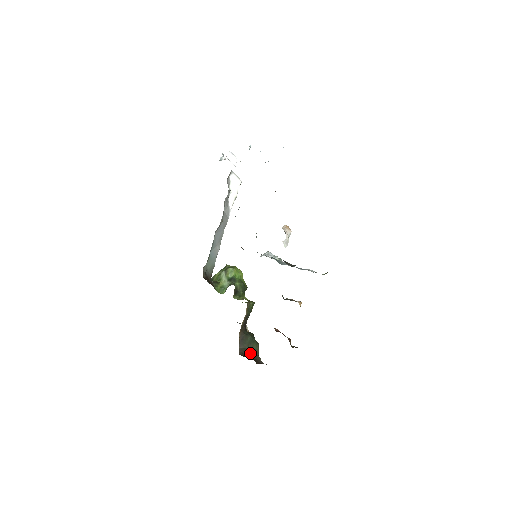
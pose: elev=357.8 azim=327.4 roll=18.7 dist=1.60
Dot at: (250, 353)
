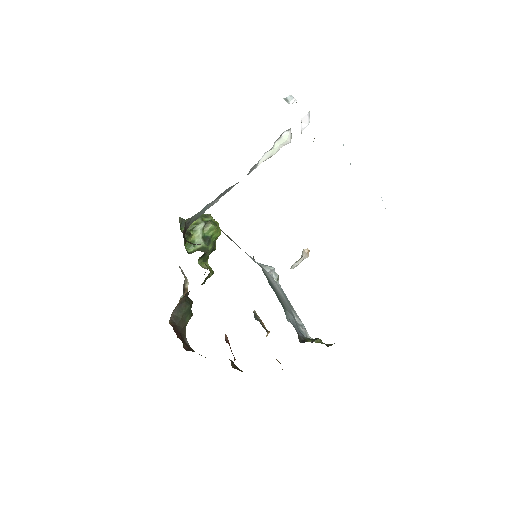
Dot at: (180, 325)
